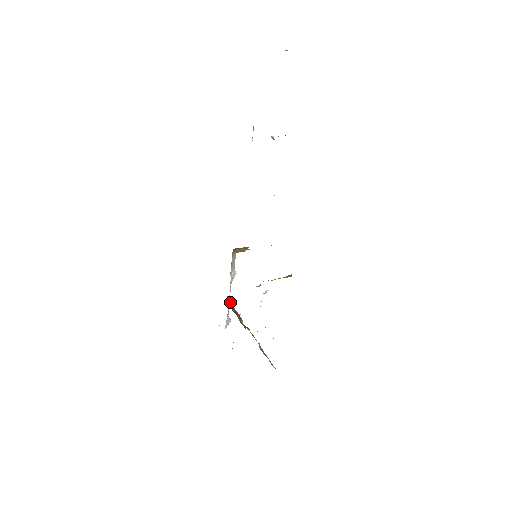
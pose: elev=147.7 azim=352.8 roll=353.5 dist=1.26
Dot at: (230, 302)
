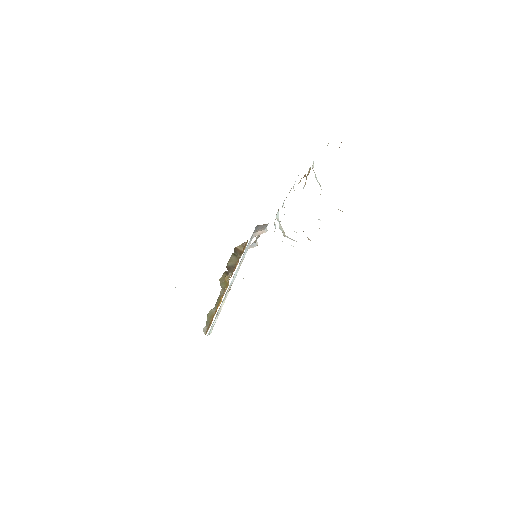
Dot at: (242, 249)
